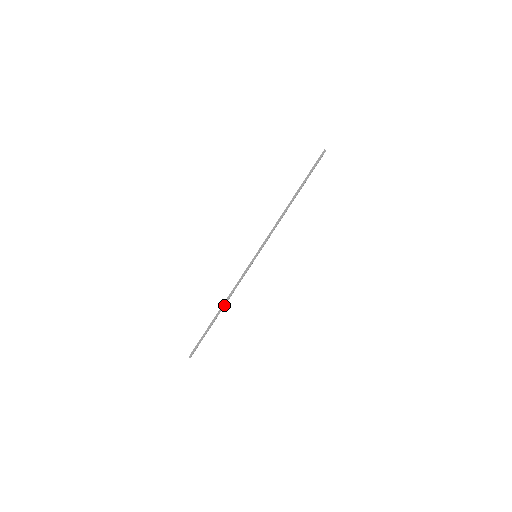
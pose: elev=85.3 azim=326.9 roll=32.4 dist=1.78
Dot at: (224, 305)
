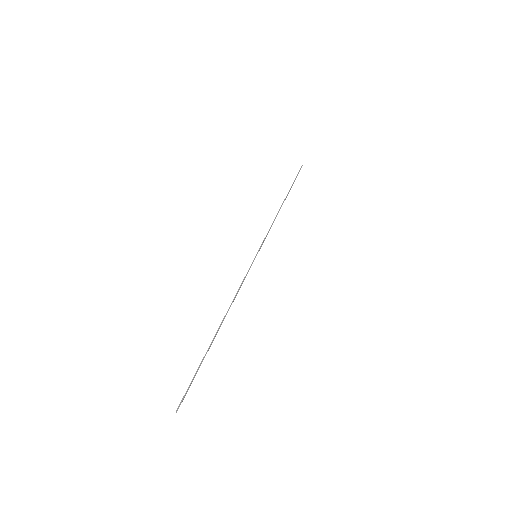
Dot at: (224, 317)
